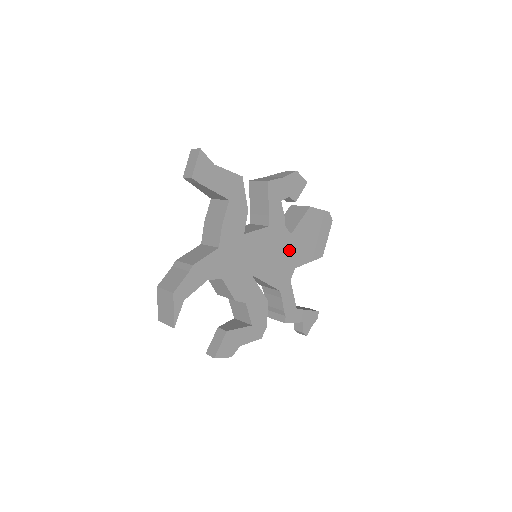
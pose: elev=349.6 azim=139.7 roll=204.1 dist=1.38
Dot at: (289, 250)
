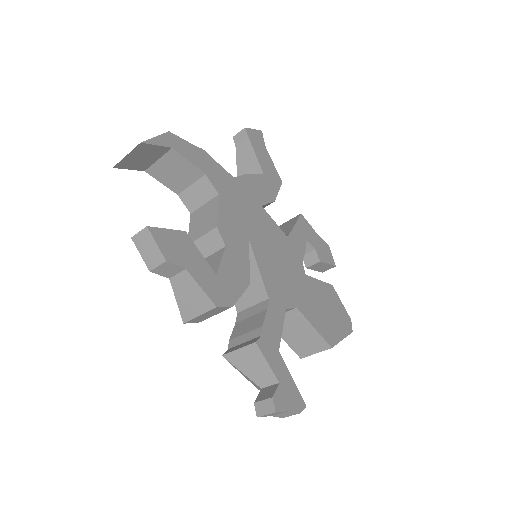
Dot at: (297, 283)
